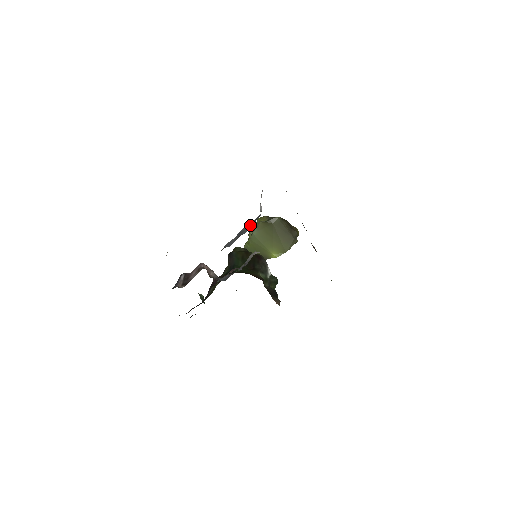
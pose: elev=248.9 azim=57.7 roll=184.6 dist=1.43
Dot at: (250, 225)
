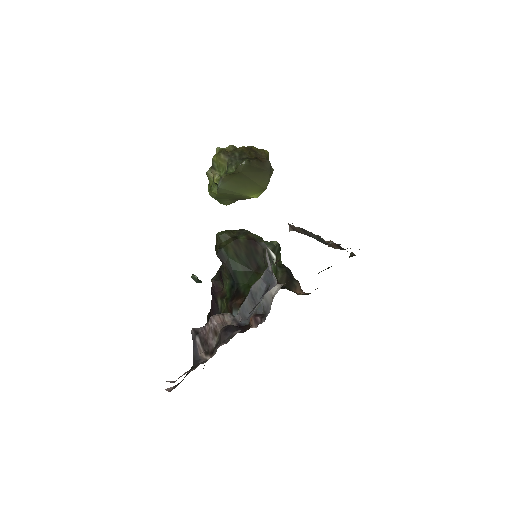
Dot at: (262, 284)
